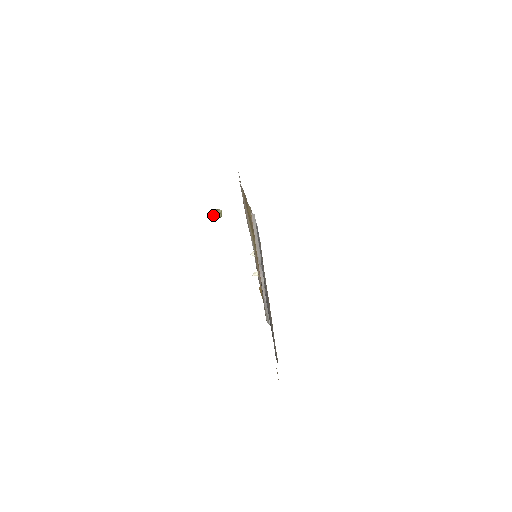
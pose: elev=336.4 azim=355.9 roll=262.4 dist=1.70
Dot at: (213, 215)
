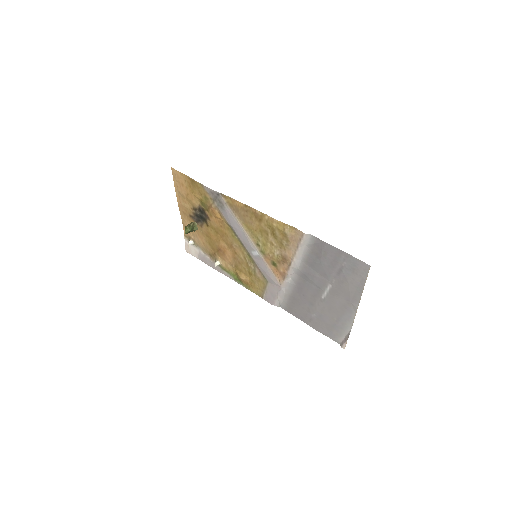
Dot at: (190, 231)
